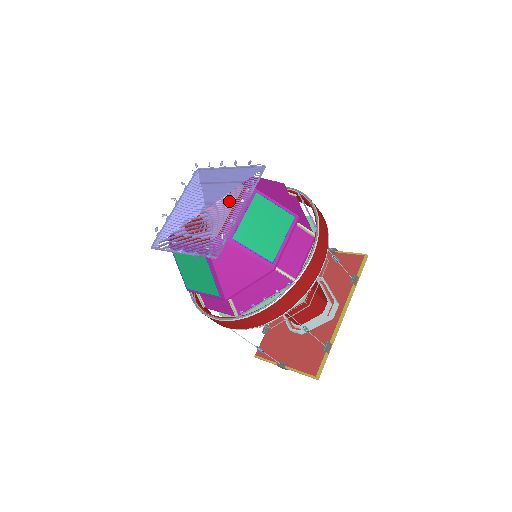
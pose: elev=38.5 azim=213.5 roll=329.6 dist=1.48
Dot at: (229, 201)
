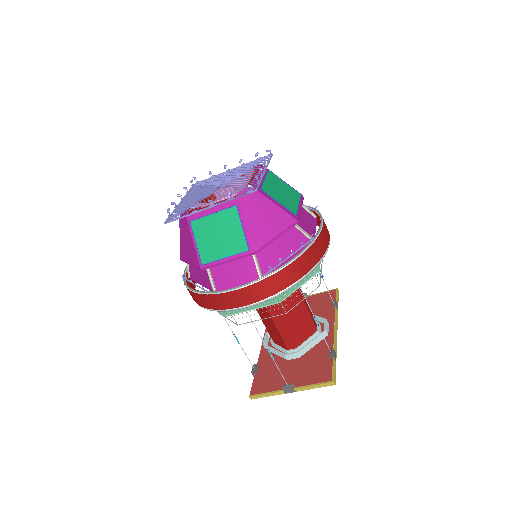
Dot at: occluded
